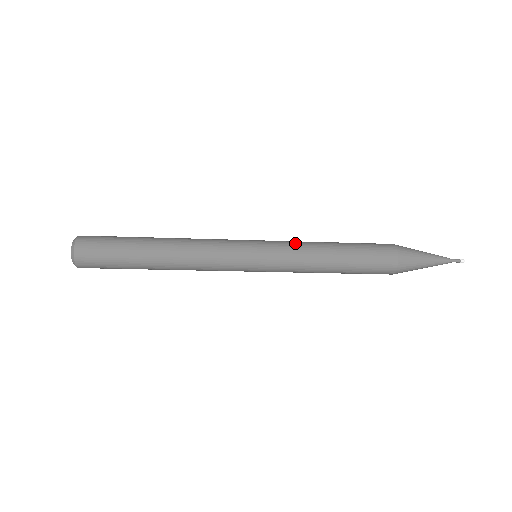
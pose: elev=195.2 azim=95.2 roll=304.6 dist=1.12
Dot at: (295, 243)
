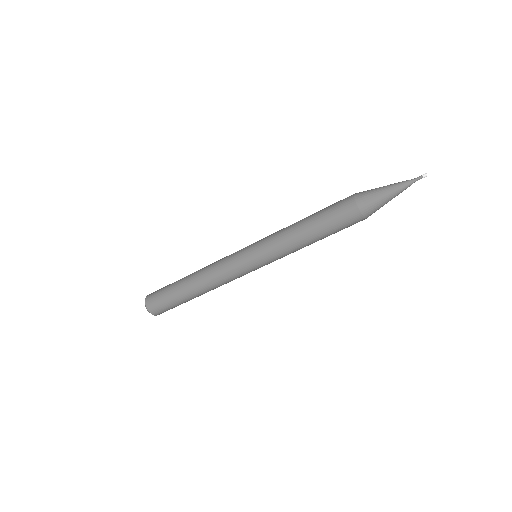
Dot at: (275, 236)
